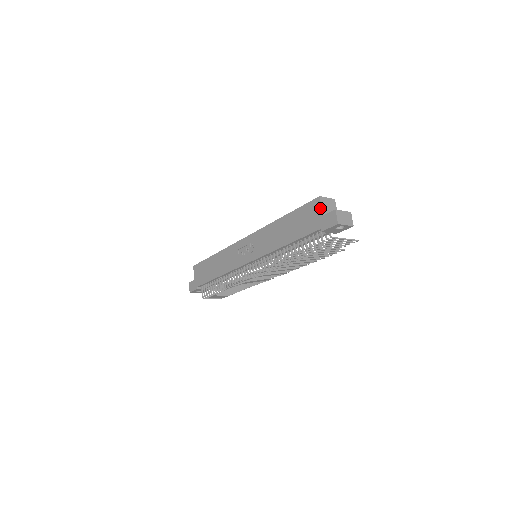
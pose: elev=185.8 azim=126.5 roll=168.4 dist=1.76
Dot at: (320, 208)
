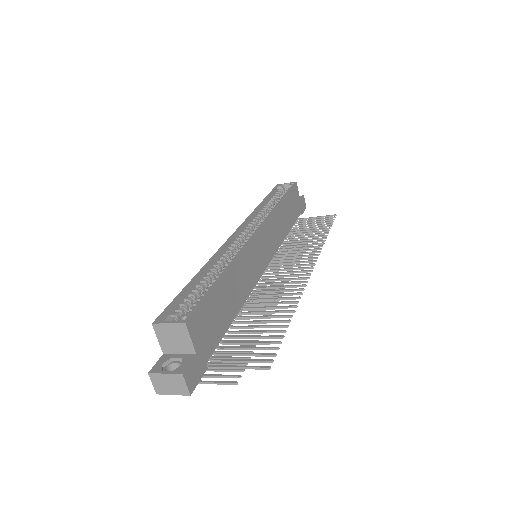
Dot at: (159, 340)
